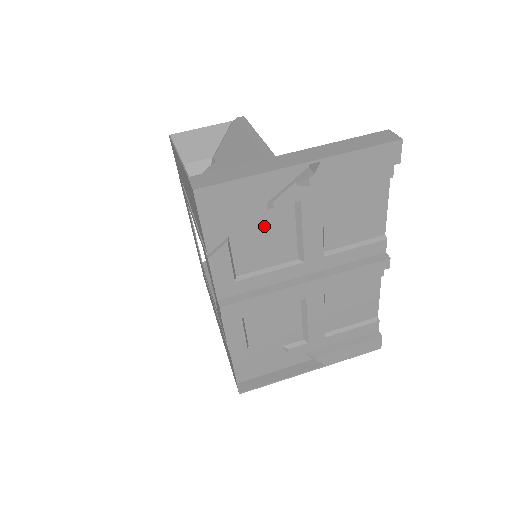
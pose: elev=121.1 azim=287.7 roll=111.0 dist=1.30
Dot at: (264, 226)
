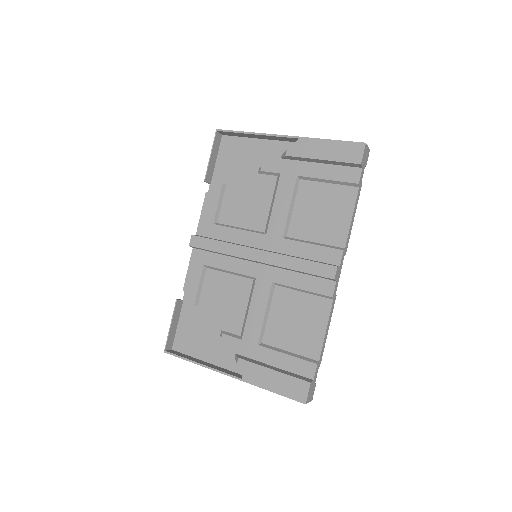
Dot at: (251, 187)
